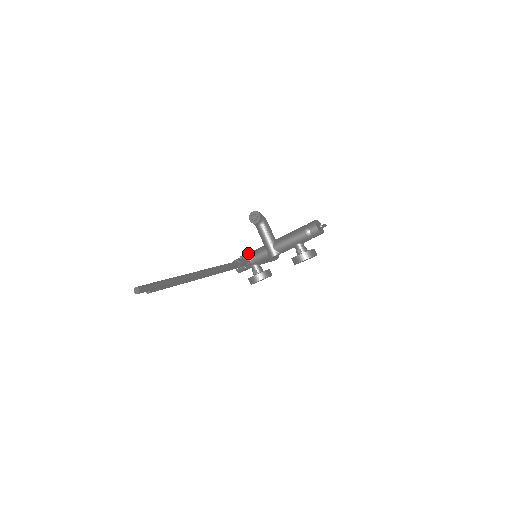
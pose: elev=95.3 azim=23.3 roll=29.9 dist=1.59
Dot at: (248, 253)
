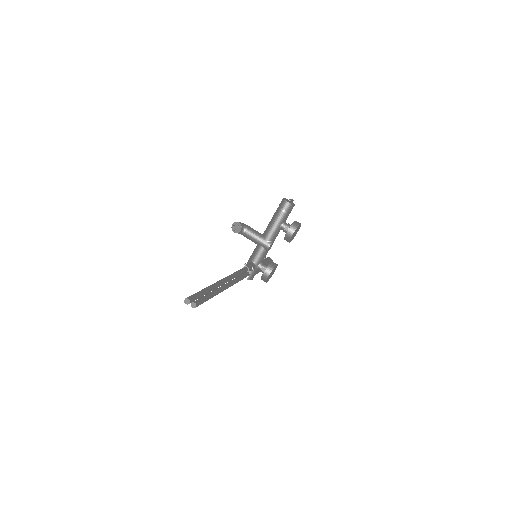
Dot at: (248, 260)
